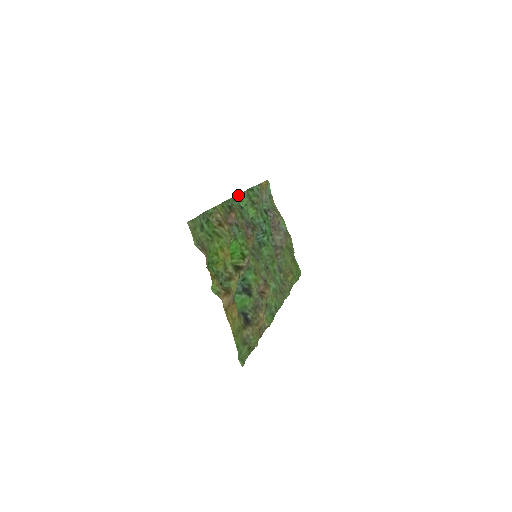
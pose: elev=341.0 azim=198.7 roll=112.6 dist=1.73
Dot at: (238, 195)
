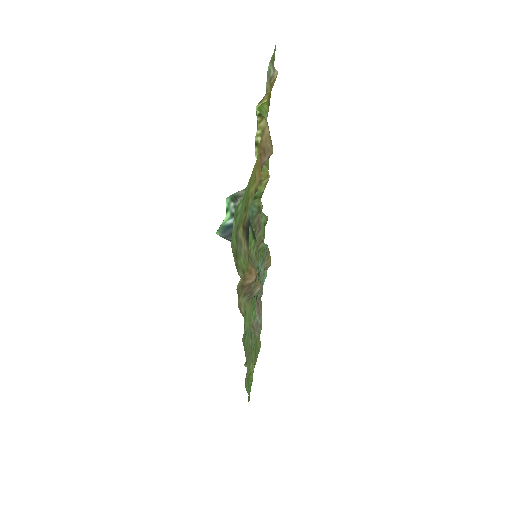
Dot at: occluded
